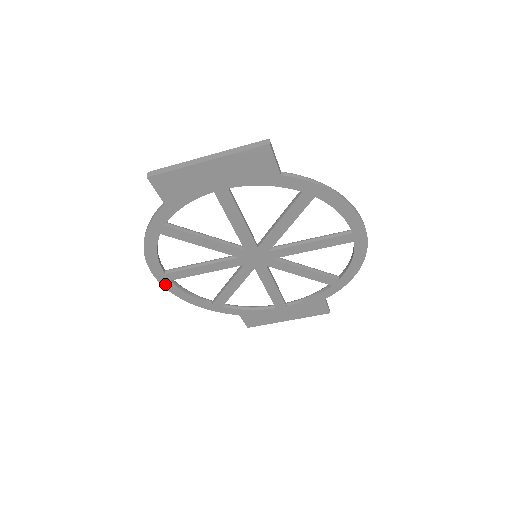
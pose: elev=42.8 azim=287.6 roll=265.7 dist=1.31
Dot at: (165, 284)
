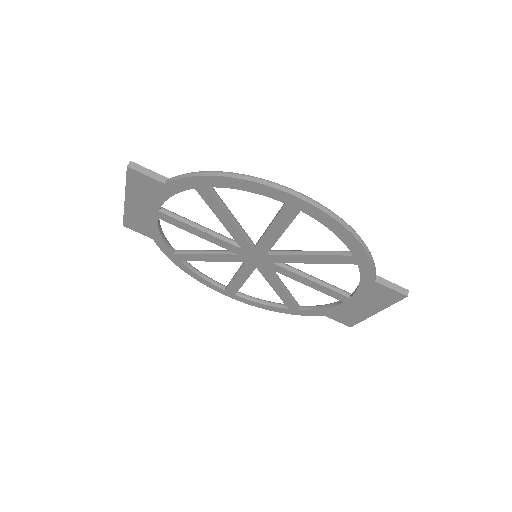
Dot at: (237, 299)
